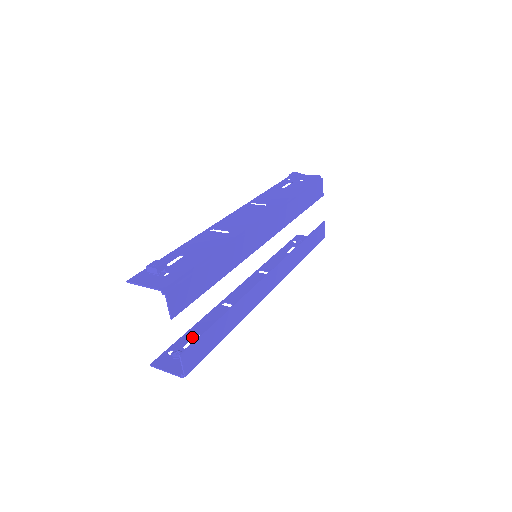
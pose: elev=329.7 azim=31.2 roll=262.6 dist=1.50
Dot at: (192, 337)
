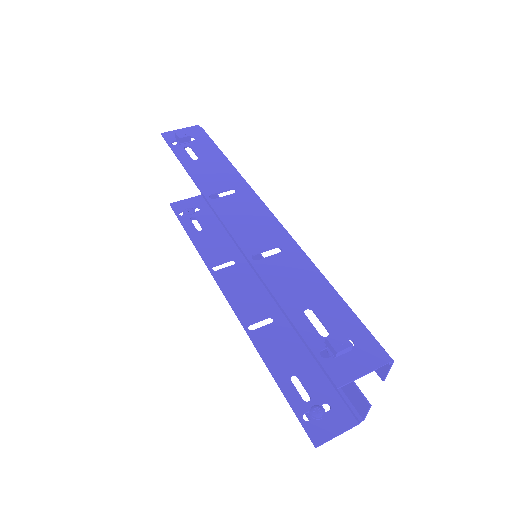
Dot at: (293, 385)
